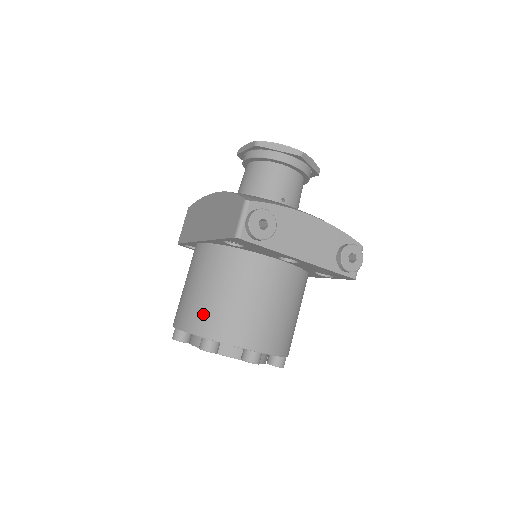
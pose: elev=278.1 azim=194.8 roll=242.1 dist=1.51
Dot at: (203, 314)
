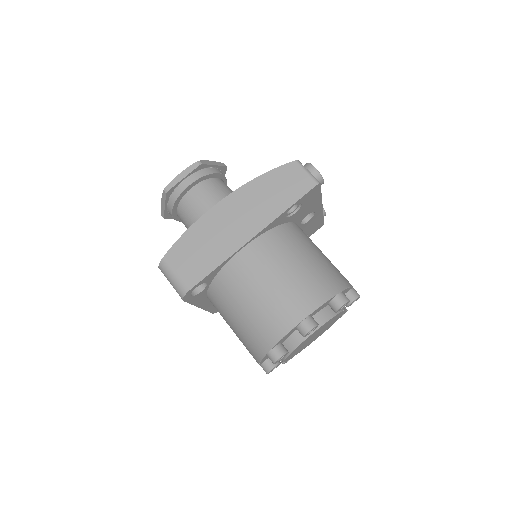
Dot at: (318, 280)
